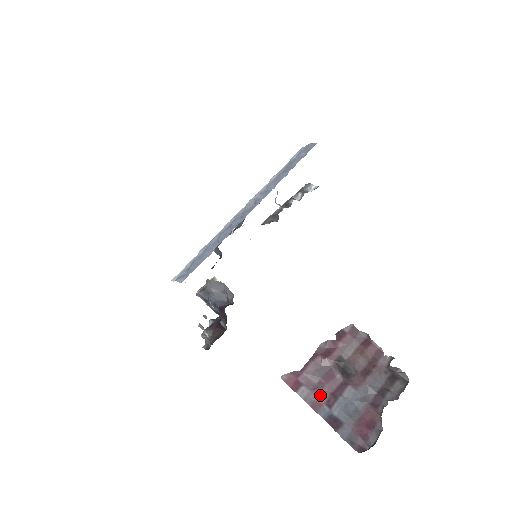
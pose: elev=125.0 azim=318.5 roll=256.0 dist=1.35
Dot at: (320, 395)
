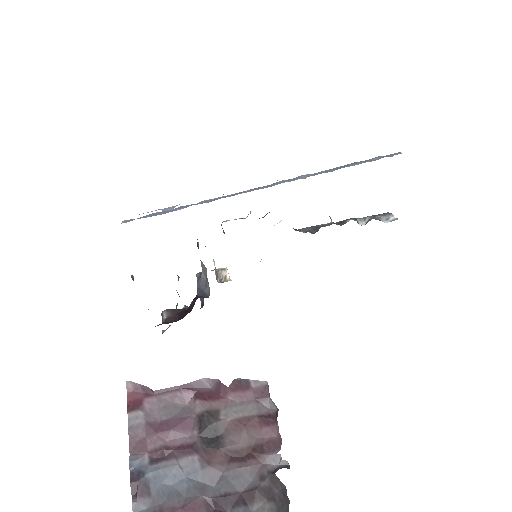
Dot at: (152, 437)
